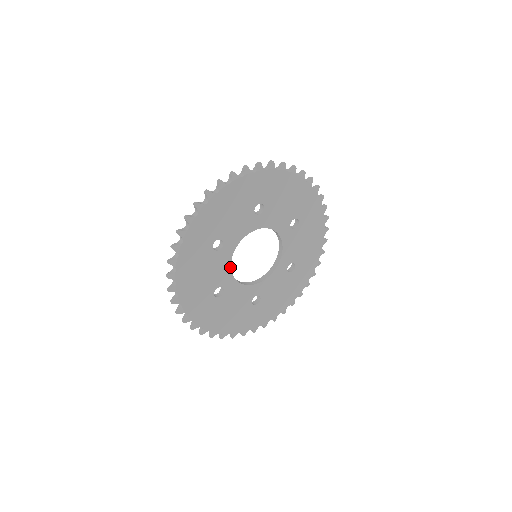
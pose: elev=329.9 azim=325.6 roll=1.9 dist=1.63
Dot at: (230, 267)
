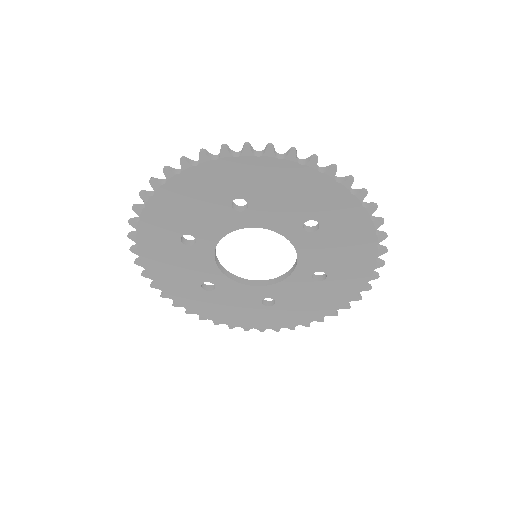
Dot at: (215, 264)
